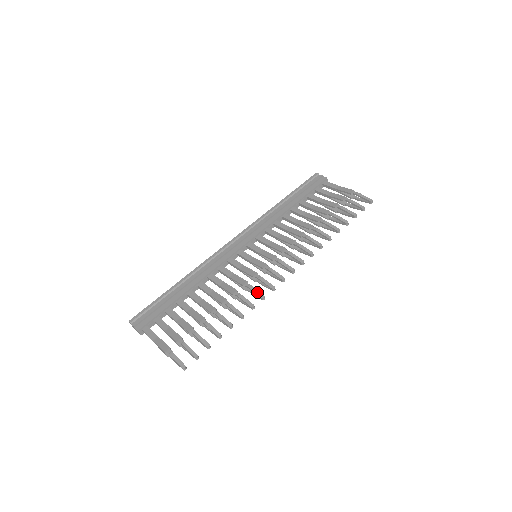
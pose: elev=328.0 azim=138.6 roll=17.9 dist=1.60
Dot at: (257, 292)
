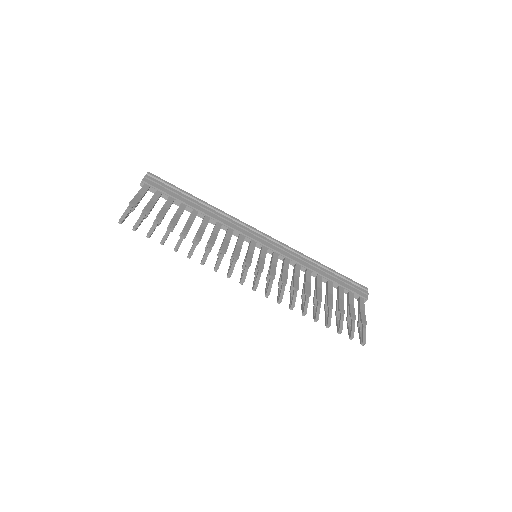
Dot at: (219, 262)
